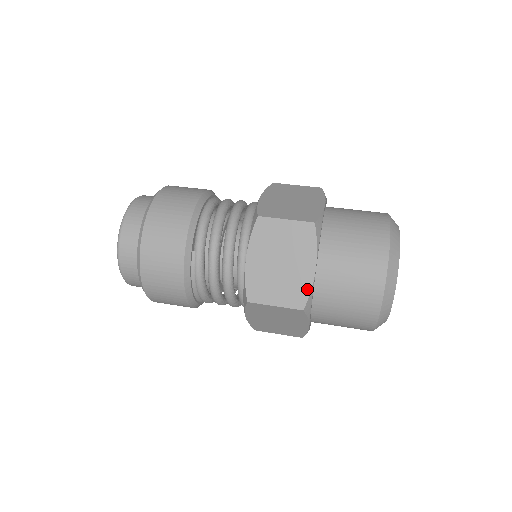
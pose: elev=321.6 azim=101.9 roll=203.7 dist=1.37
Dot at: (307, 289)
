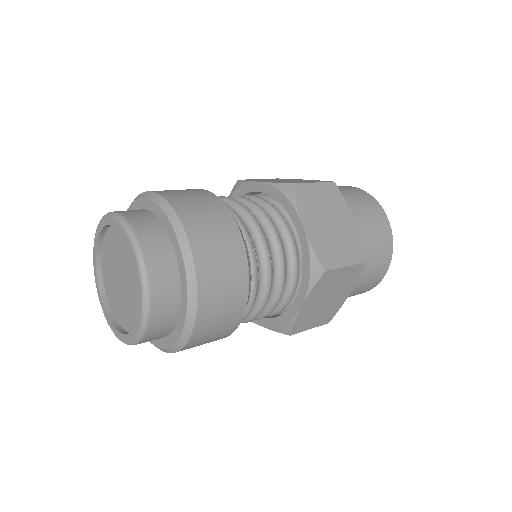
Dot at: (358, 242)
